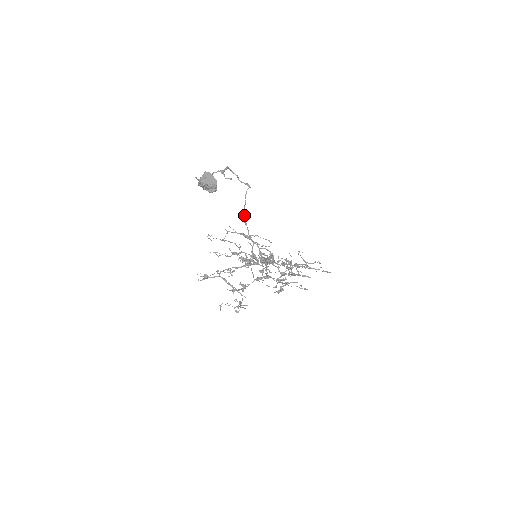
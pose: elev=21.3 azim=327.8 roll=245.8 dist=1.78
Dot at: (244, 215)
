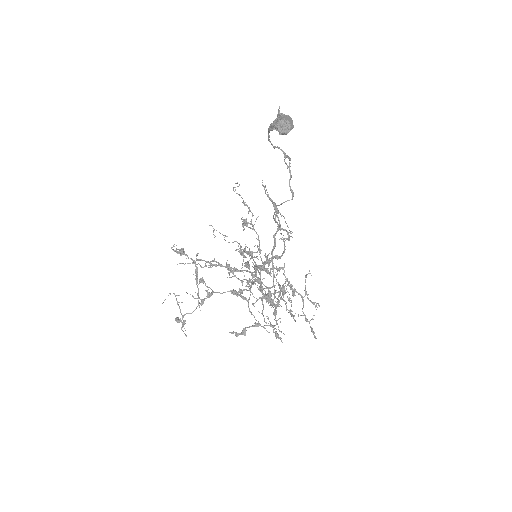
Dot at: occluded
